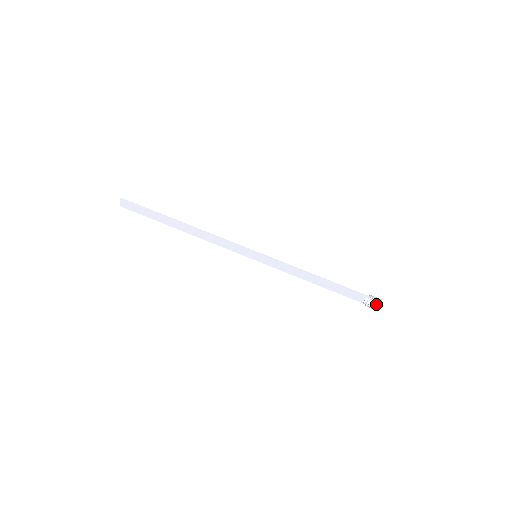
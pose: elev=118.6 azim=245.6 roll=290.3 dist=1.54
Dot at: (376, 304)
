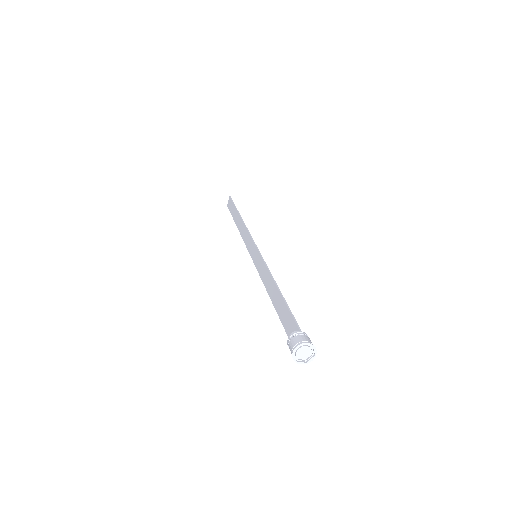
Dot at: (297, 342)
